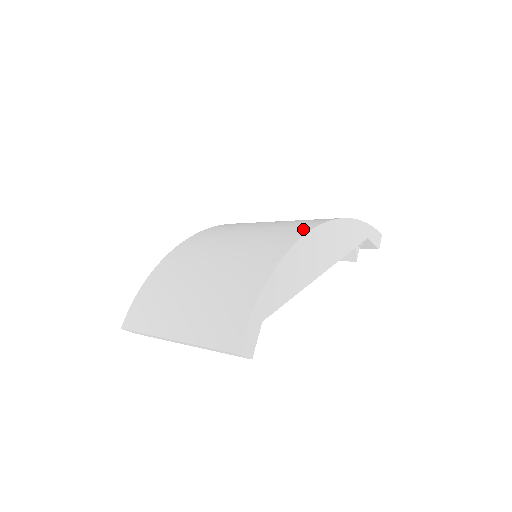
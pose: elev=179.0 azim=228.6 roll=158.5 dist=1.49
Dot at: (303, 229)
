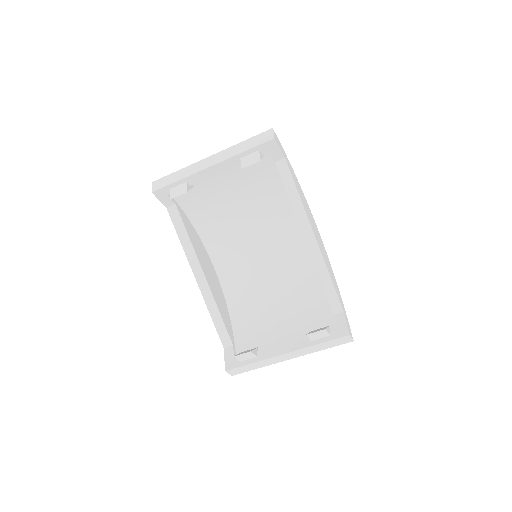
Dot at: occluded
